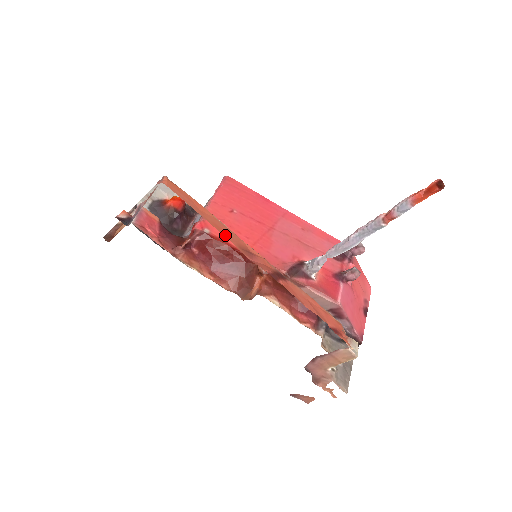
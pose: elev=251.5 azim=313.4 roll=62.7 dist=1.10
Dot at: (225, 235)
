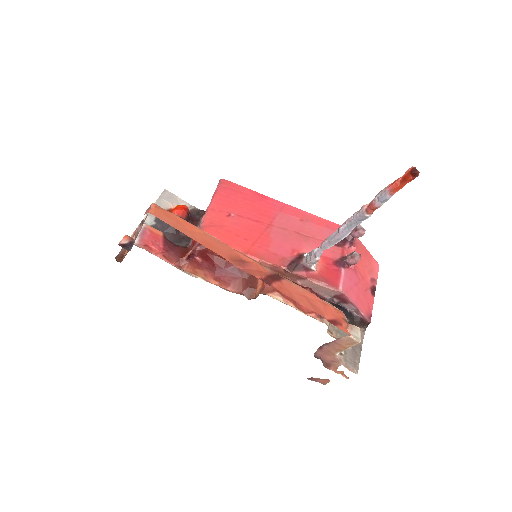
Dot at: (214, 250)
